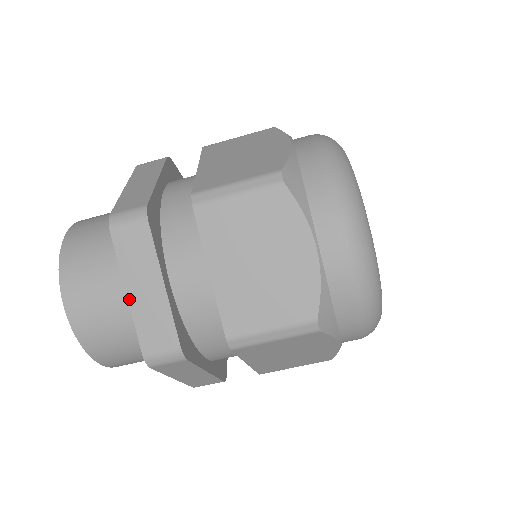
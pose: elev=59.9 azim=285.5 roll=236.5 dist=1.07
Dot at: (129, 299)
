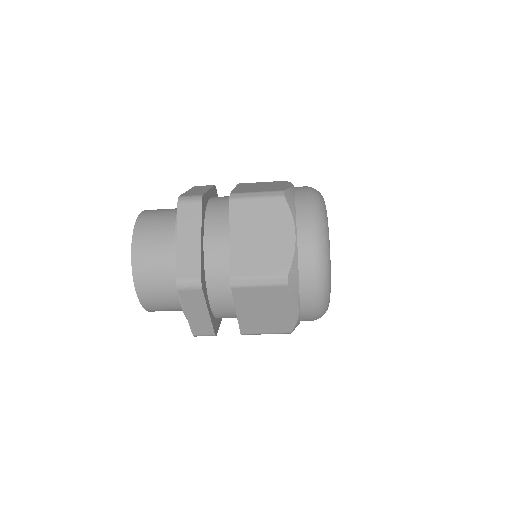
Dot at: (187, 316)
